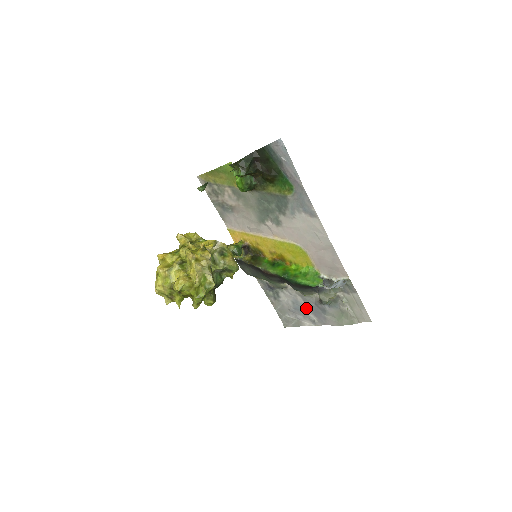
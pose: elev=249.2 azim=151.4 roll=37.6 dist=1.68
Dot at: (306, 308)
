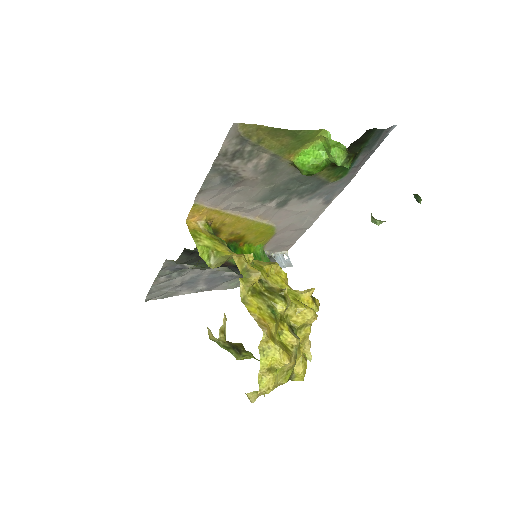
Dot at: (203, 280)
